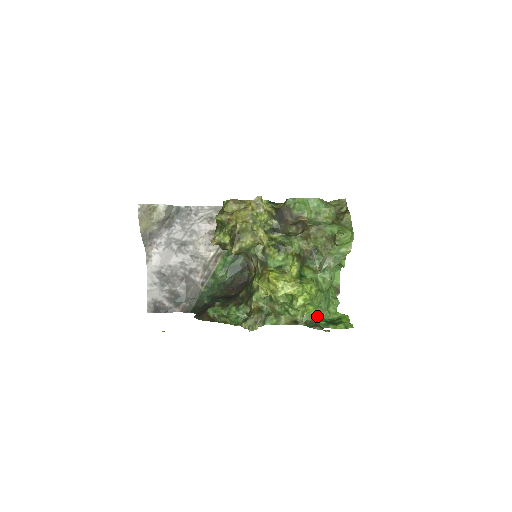
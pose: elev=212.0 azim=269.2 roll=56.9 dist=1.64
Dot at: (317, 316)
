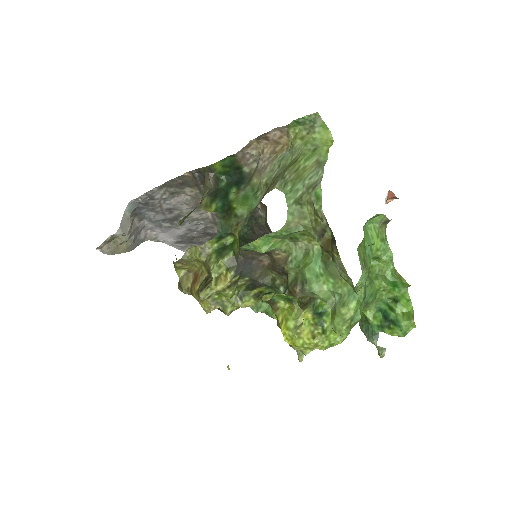
Dot at: (366, 313)
